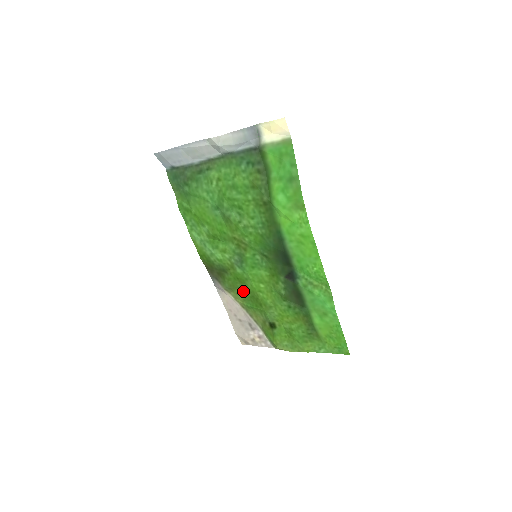
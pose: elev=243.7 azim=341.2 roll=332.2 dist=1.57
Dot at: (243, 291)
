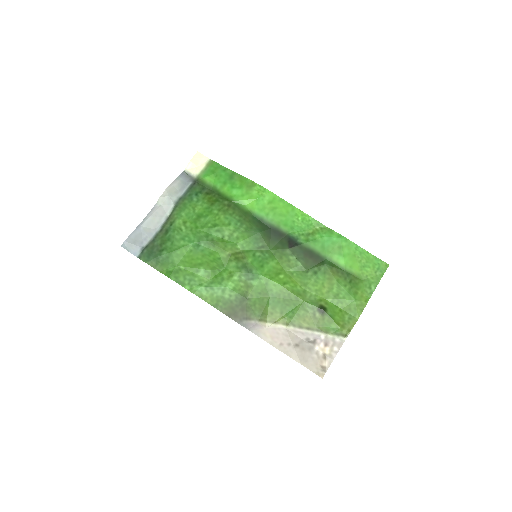
Dot at: (273, 303)
